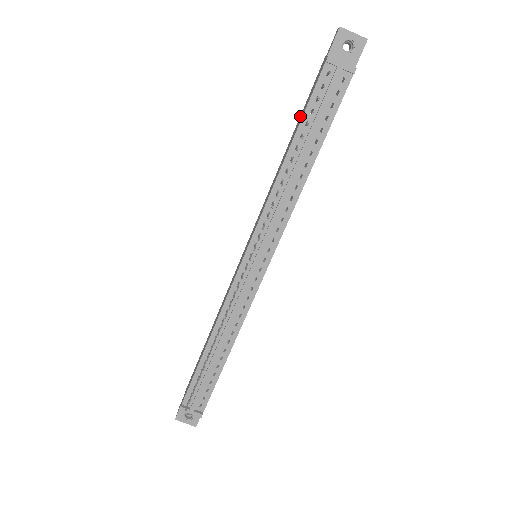
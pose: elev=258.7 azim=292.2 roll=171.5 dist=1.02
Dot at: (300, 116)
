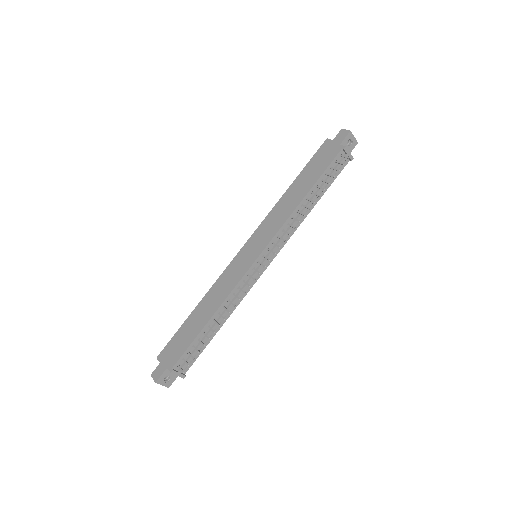
Dot at: (305, 170)
